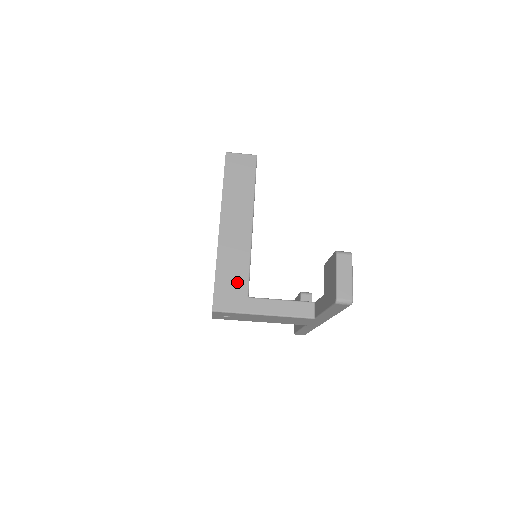
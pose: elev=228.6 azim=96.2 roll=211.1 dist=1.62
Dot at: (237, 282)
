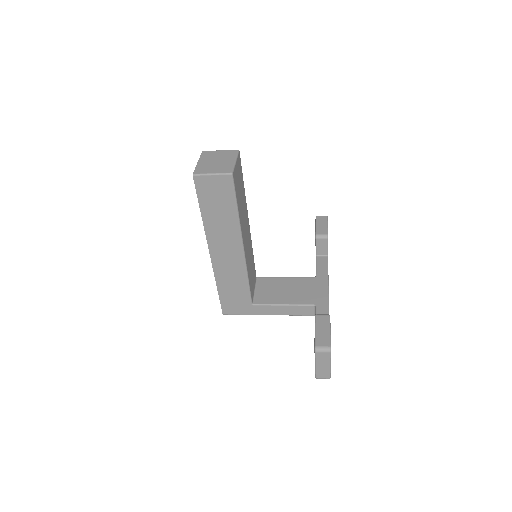
Dot at: (239, 295)
